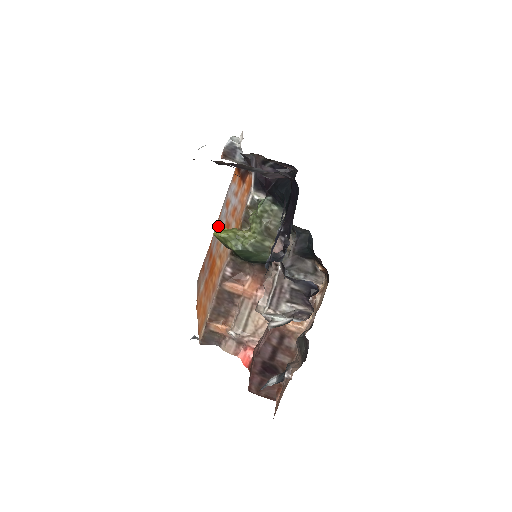
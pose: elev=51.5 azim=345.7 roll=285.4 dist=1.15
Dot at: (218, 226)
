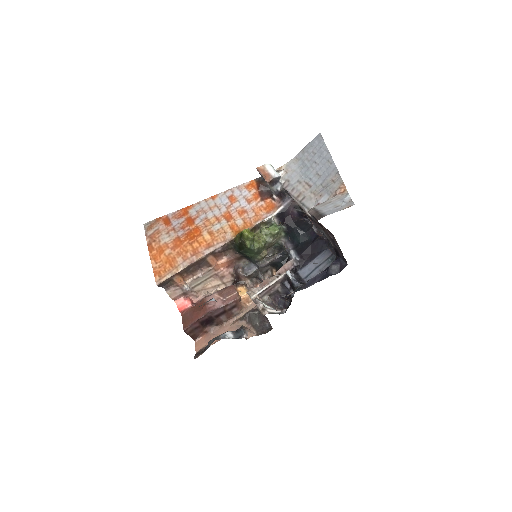
Dot at: (210, 205)
